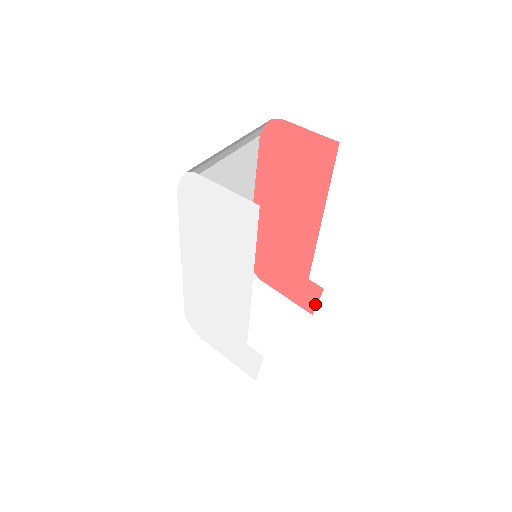
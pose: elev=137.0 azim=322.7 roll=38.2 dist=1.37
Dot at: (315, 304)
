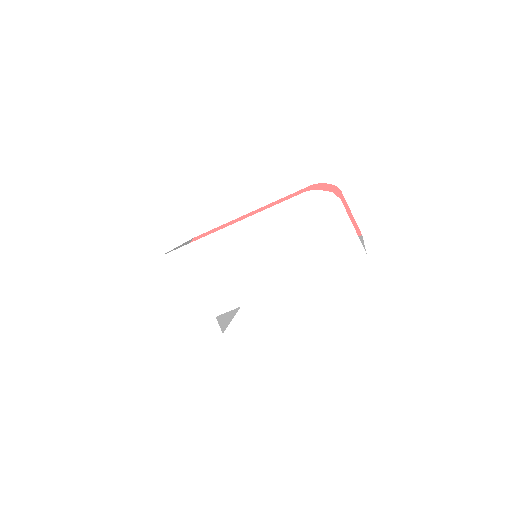
Dot at: occluded
